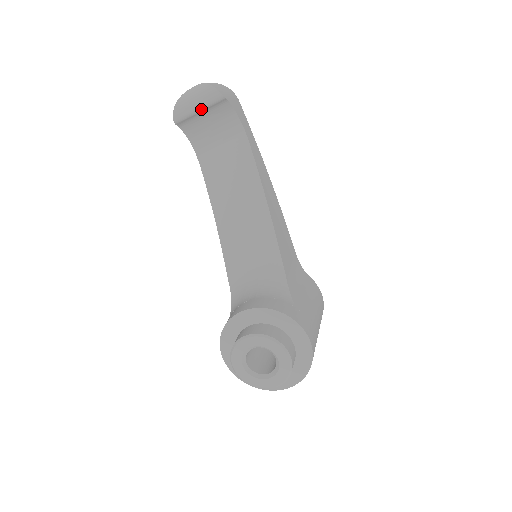
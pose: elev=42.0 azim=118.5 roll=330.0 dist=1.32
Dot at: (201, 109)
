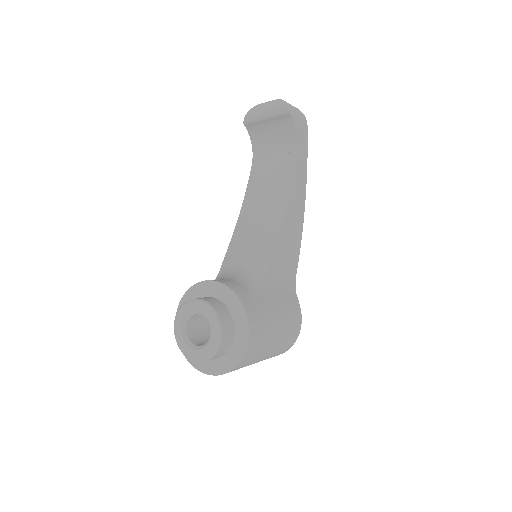
Dot at: (268, 117)
